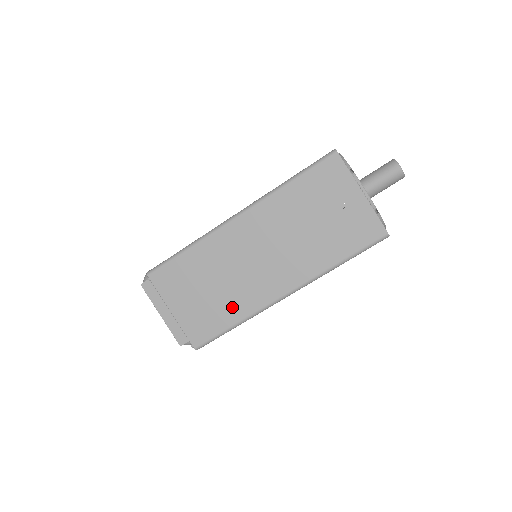
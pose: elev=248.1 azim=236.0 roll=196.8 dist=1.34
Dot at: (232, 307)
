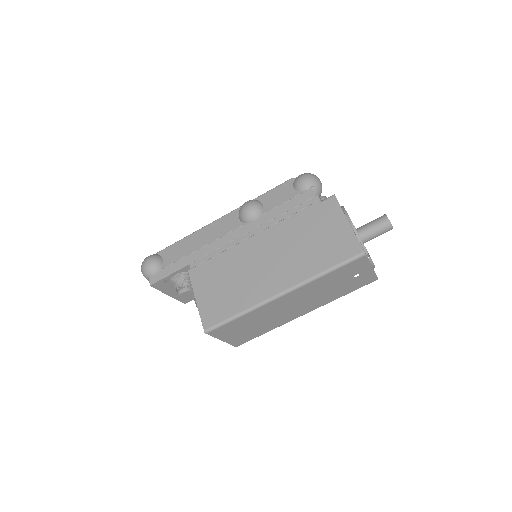
Dot at: (267, 328)
